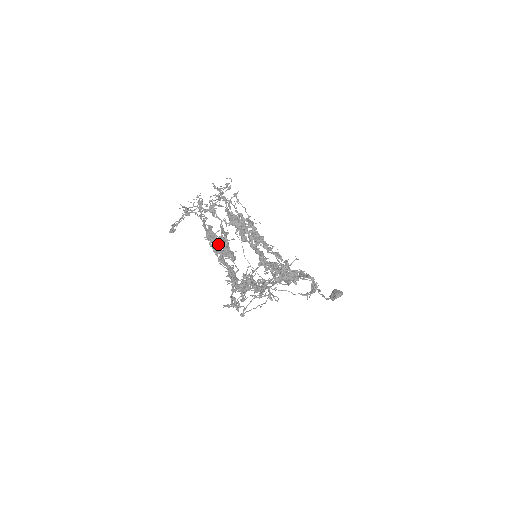
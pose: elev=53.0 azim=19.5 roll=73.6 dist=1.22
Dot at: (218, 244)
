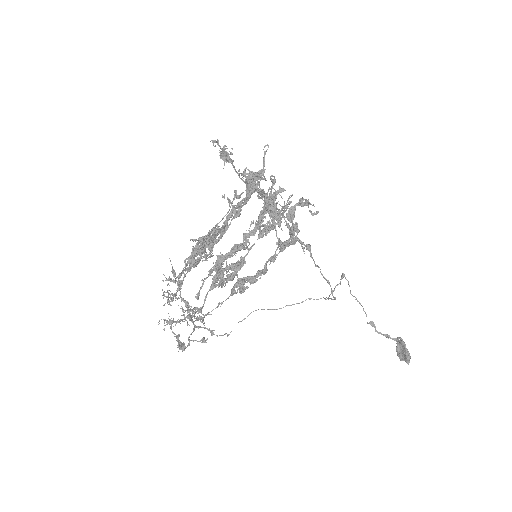
Dot at: (210, 245)
